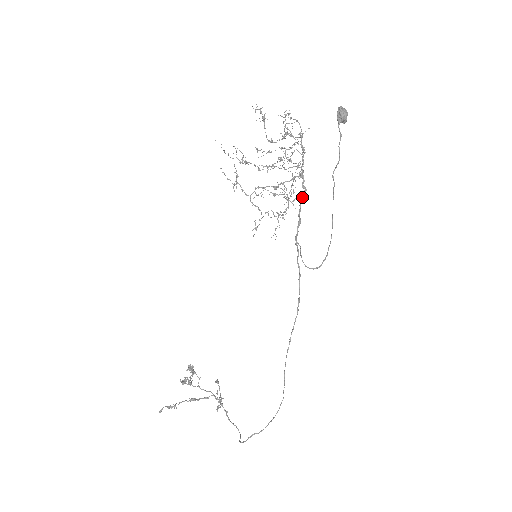
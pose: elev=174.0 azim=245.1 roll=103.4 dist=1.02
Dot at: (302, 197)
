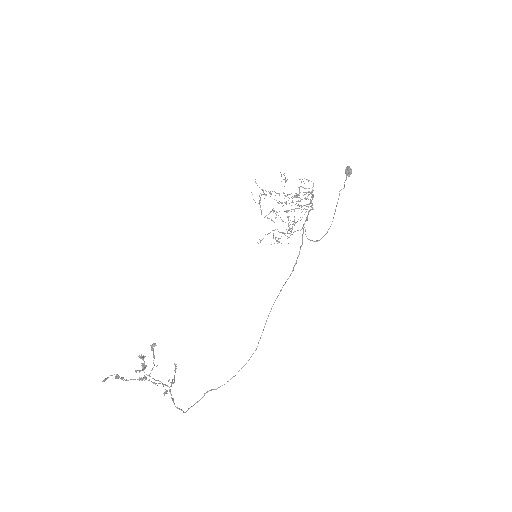
Dot at: occluded
